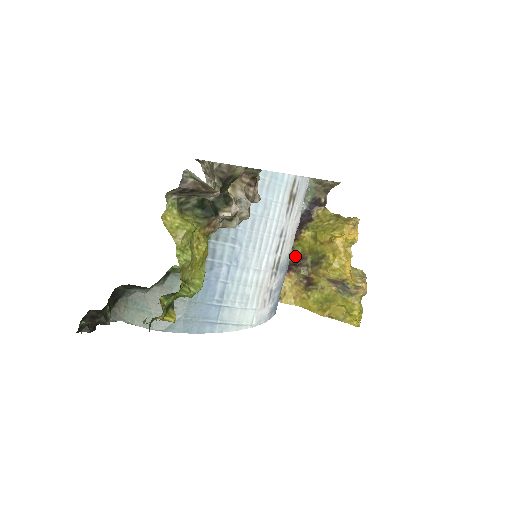
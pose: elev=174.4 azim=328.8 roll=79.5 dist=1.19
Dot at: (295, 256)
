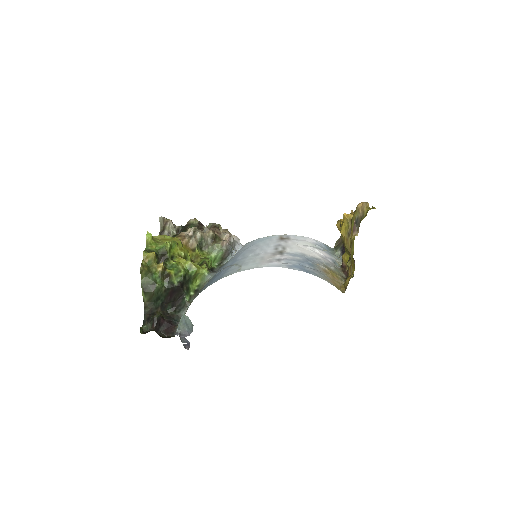
Dot at: occluded
